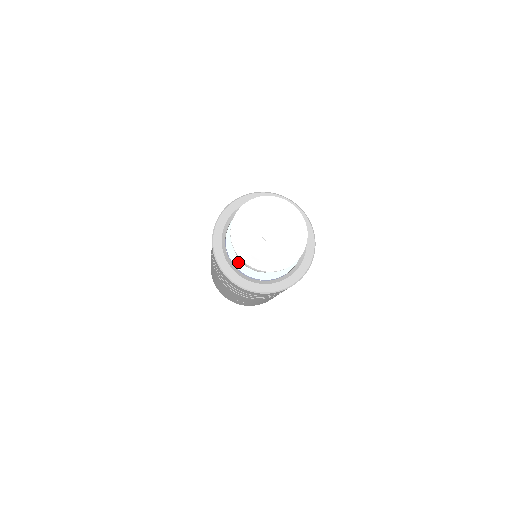
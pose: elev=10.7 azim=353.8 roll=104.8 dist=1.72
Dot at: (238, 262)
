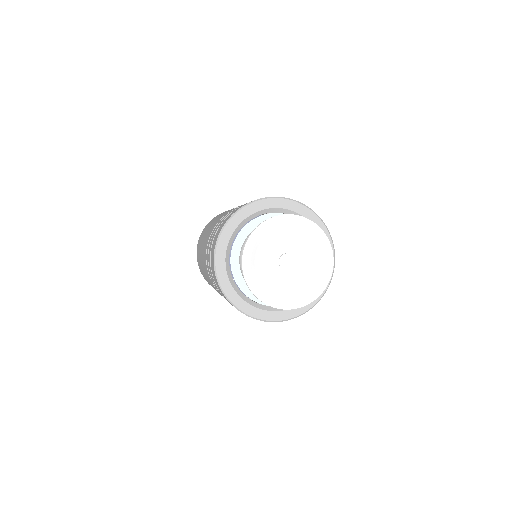
Dot at: (251, 292)
